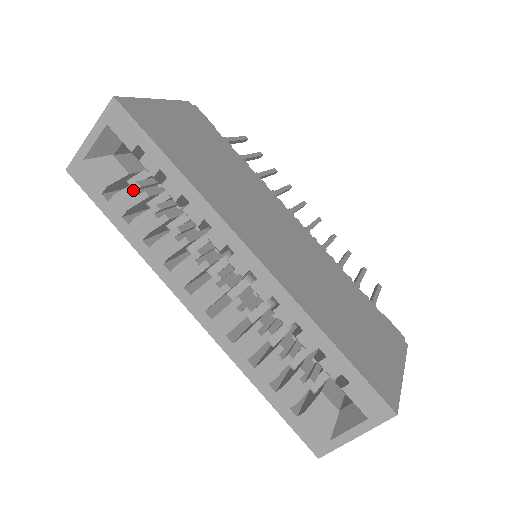
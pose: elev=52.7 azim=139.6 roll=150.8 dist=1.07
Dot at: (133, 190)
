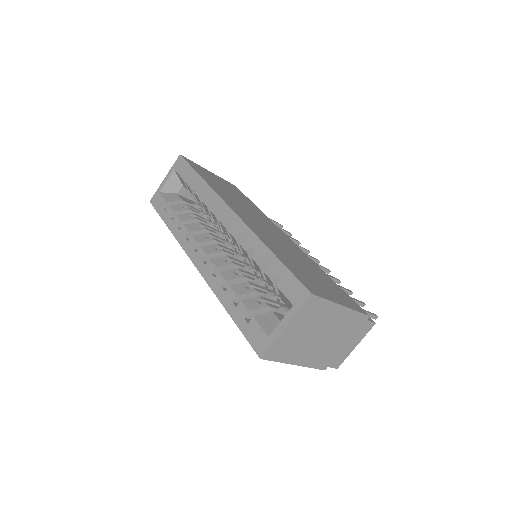
Dot at: (181, 206)
